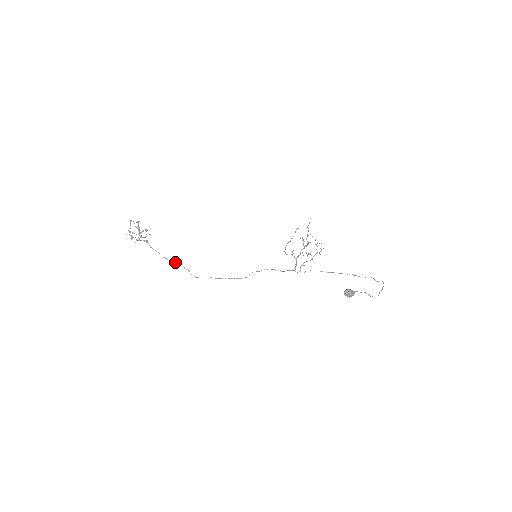
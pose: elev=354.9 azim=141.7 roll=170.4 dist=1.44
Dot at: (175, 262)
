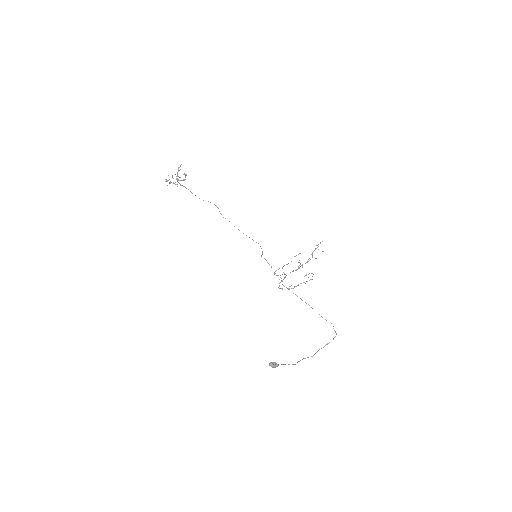
Dot at: (208, 201)
